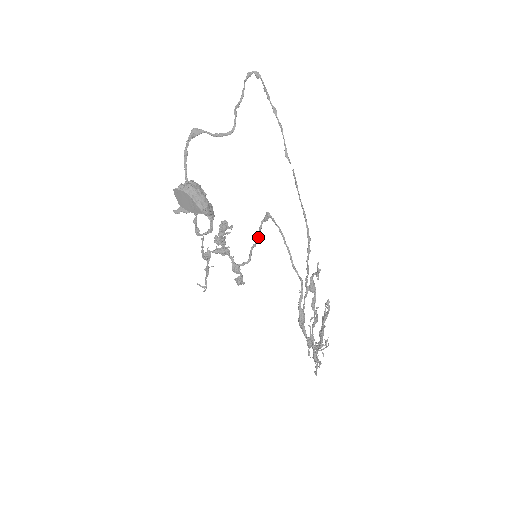
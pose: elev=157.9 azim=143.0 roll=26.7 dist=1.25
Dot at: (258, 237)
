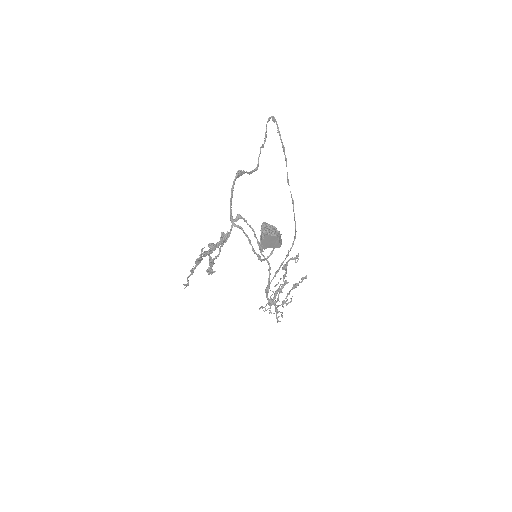
Dot at: (229, 234)
